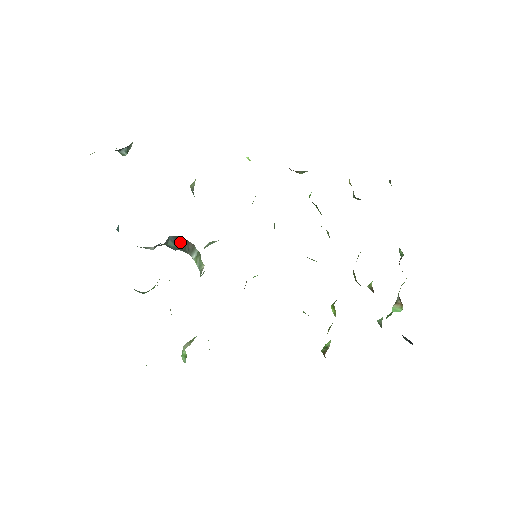
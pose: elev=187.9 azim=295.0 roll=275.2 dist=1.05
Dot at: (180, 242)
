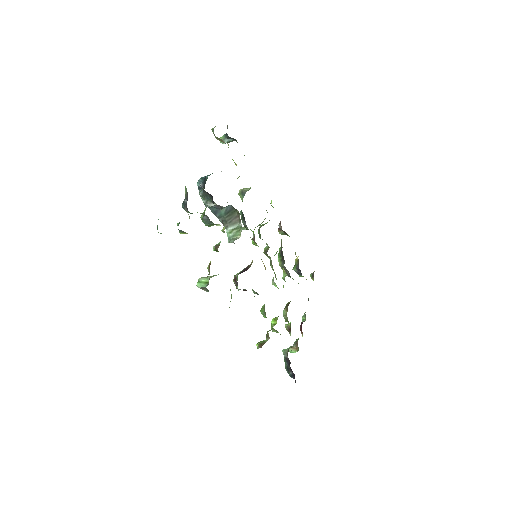
Dot at: (230, 214)
